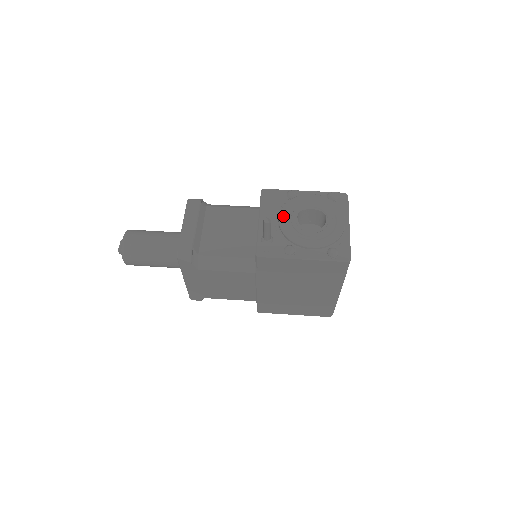
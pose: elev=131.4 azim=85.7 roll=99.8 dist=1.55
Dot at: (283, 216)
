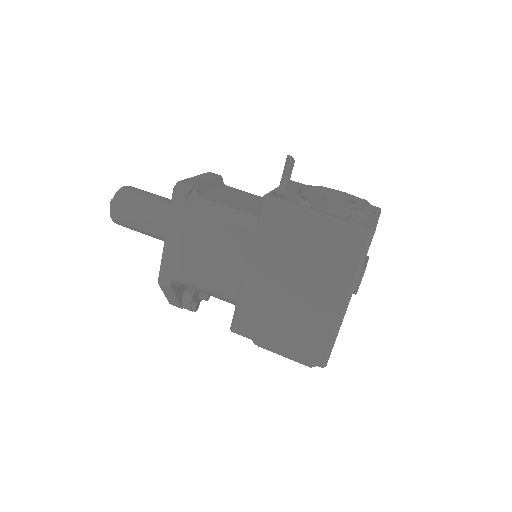
Dot at: (306, 187)
